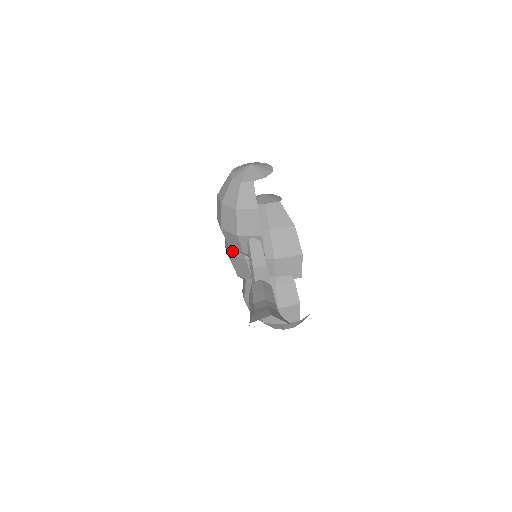
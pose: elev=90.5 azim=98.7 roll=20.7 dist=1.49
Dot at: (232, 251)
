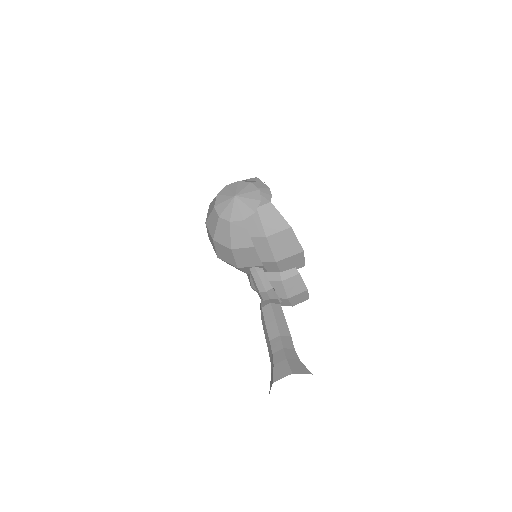
Dot at: occluded
